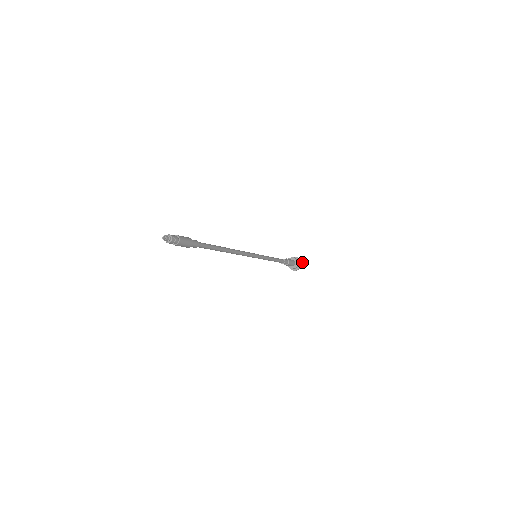
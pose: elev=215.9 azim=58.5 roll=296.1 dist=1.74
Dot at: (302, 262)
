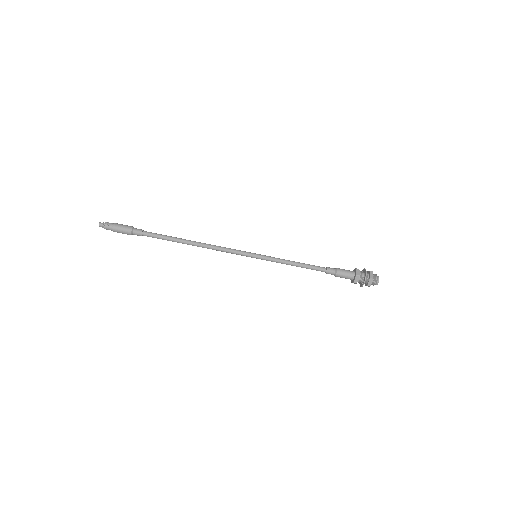
Dot at: (371, 272)
